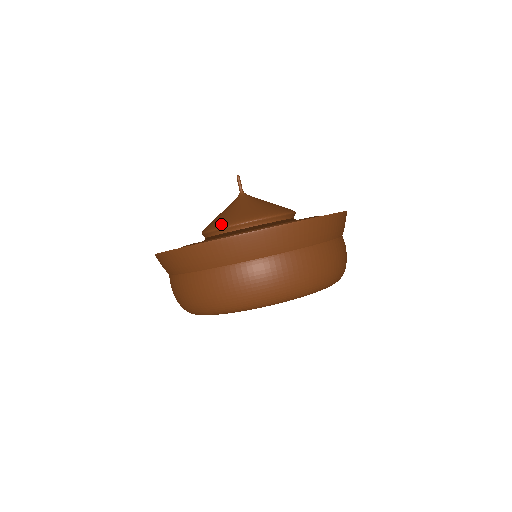
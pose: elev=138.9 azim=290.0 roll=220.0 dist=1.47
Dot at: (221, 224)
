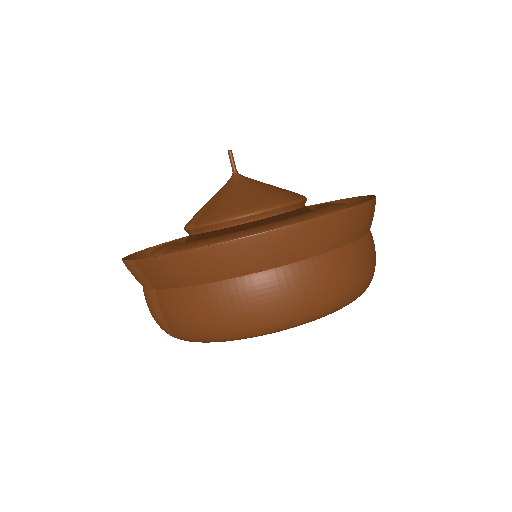
Dot at: (233, 213)
